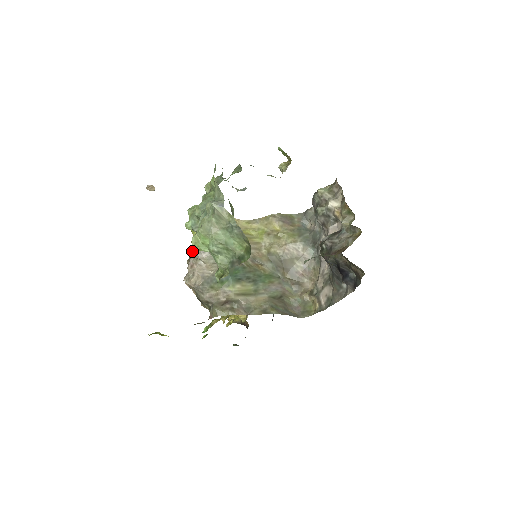
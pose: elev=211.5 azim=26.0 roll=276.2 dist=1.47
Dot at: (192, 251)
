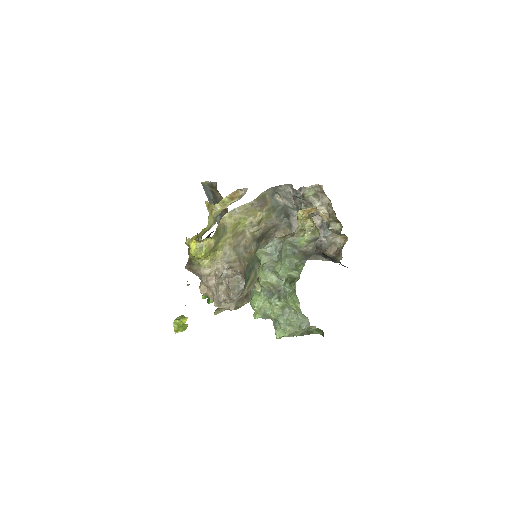
Dot at: (193, 264)
